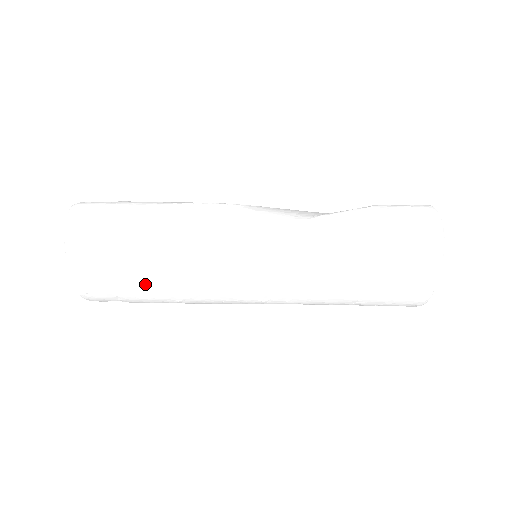
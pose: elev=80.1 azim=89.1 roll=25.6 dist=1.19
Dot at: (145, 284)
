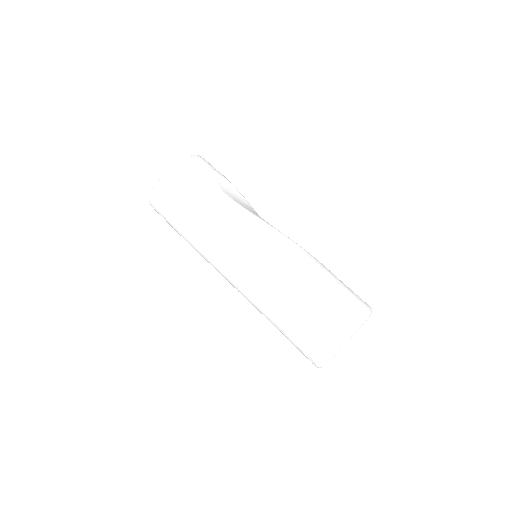
Dot at: (200, 201)
